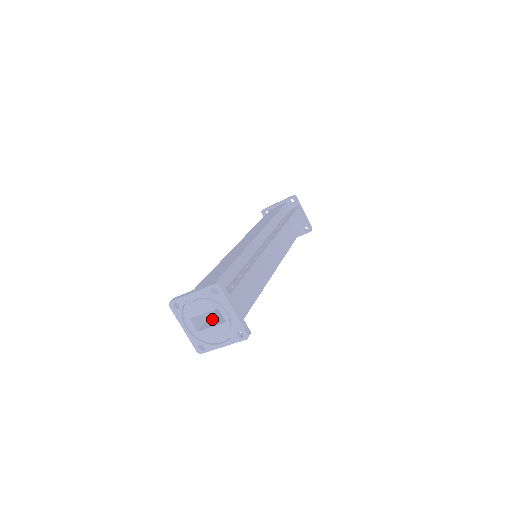
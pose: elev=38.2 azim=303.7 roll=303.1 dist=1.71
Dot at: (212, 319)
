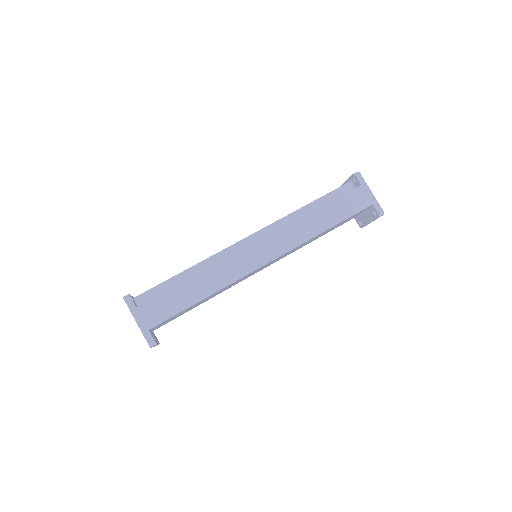
Dot at: occluded
